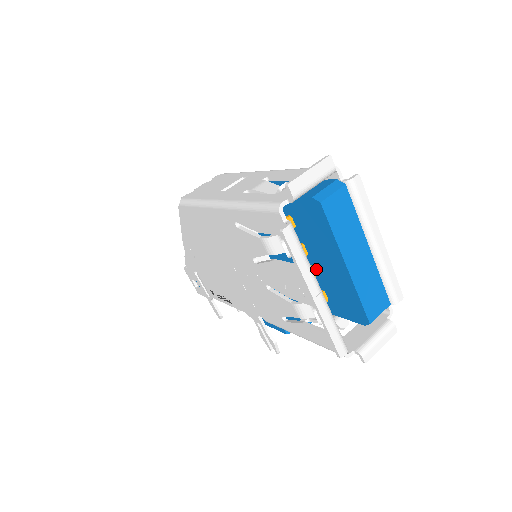
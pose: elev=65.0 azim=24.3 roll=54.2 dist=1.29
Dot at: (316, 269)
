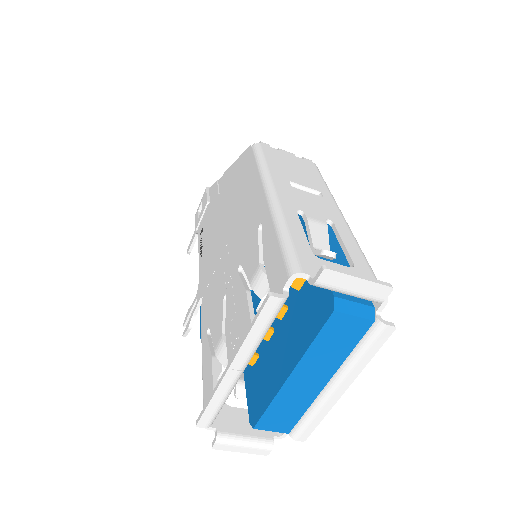
Dot at: (273, 336)
